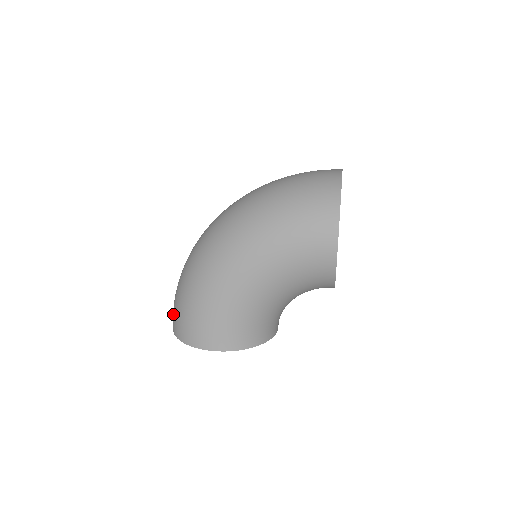
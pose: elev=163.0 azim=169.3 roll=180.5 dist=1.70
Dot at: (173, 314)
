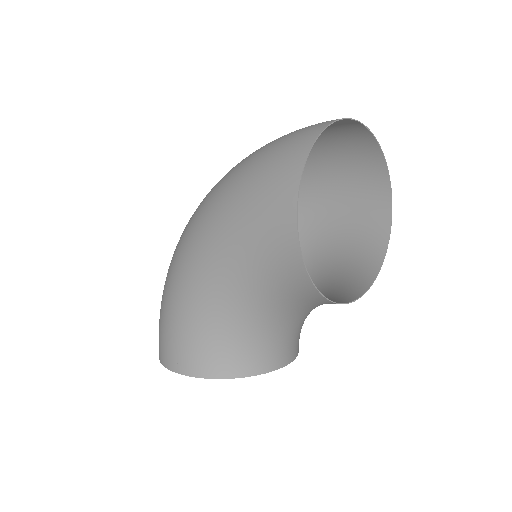
Dot at: occluded
